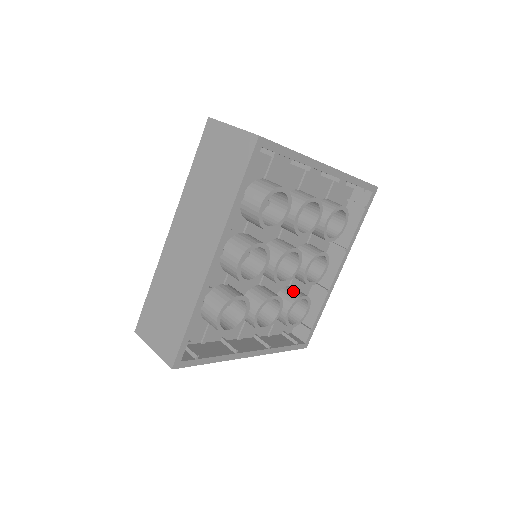
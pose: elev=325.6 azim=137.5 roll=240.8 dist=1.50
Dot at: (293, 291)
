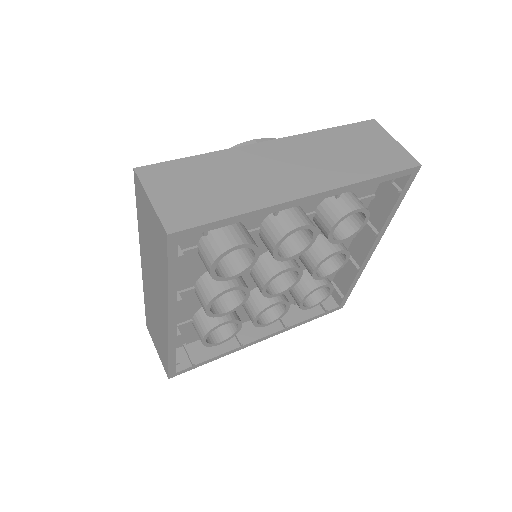
Dot at: (309, 279)
